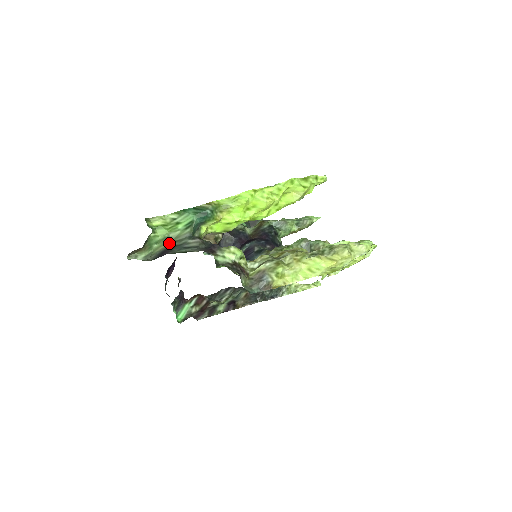
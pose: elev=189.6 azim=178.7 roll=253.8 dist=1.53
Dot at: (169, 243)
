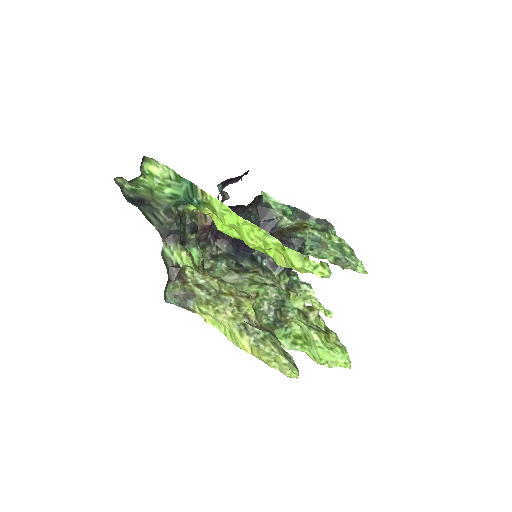
Dot at: (150, 197)
